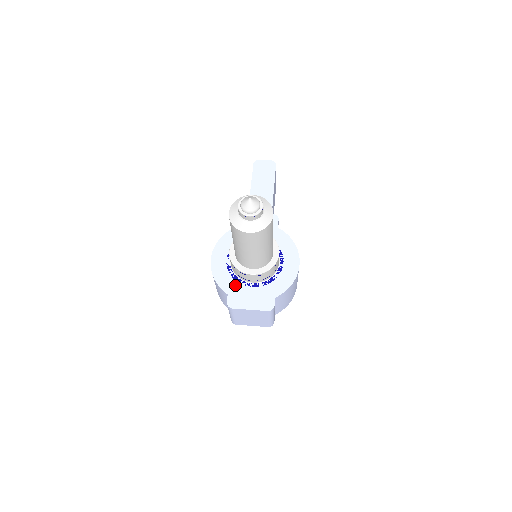
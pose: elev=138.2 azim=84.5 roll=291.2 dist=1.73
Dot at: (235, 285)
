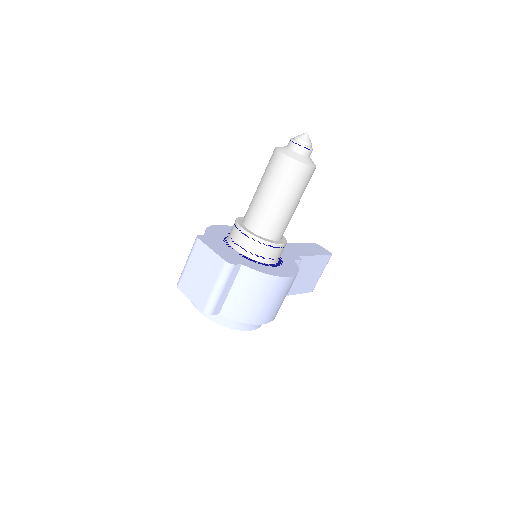
Dot at: (219, 239)
